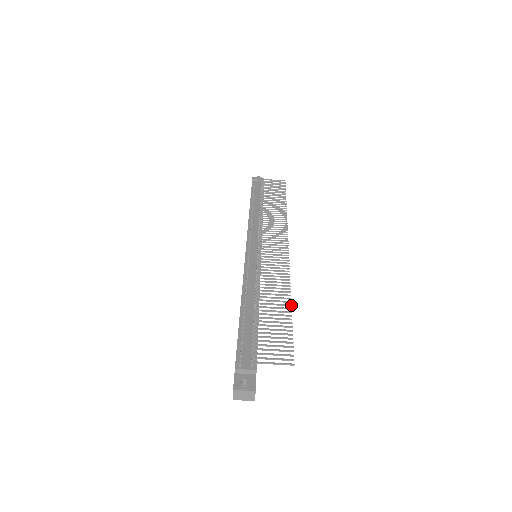
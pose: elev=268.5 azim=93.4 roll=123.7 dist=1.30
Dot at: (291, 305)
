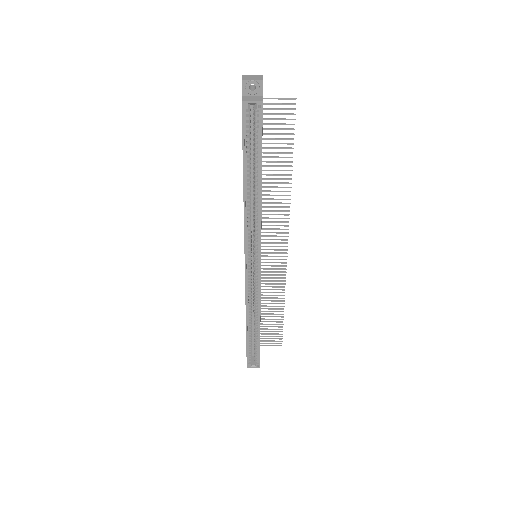
Dot at: (292, 170)
